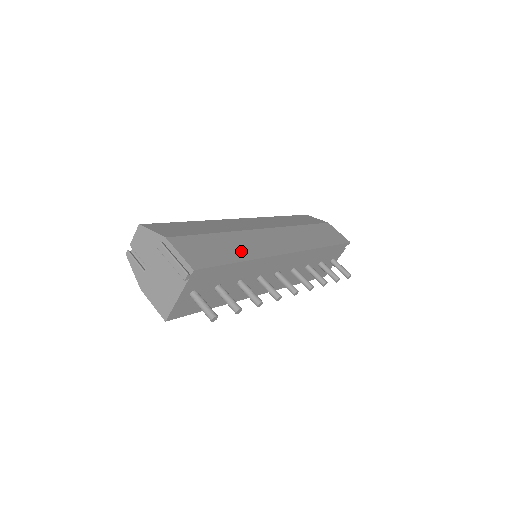
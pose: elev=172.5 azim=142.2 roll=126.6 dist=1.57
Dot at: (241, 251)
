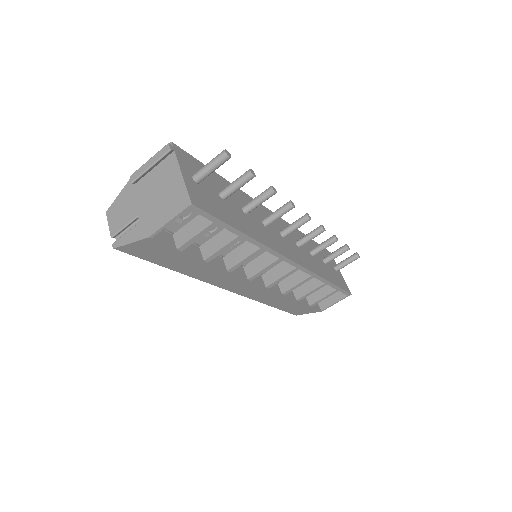
Dot at: occluded
